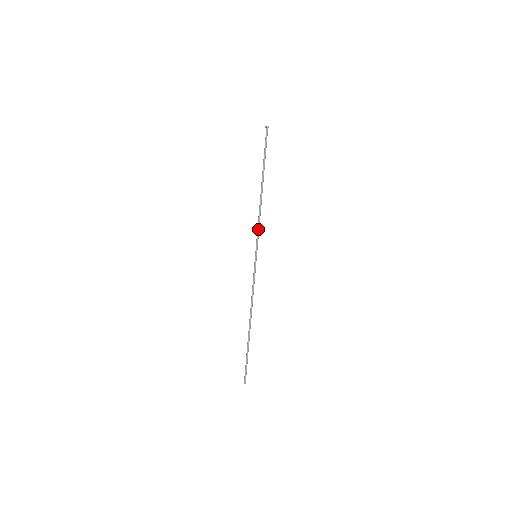
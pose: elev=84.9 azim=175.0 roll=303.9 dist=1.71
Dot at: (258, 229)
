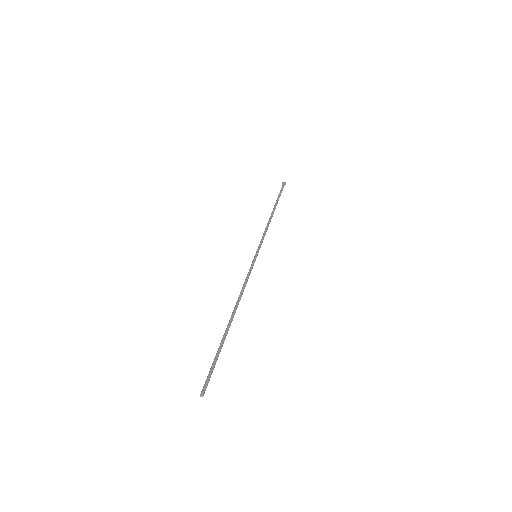
Dot at: (262, 237)
